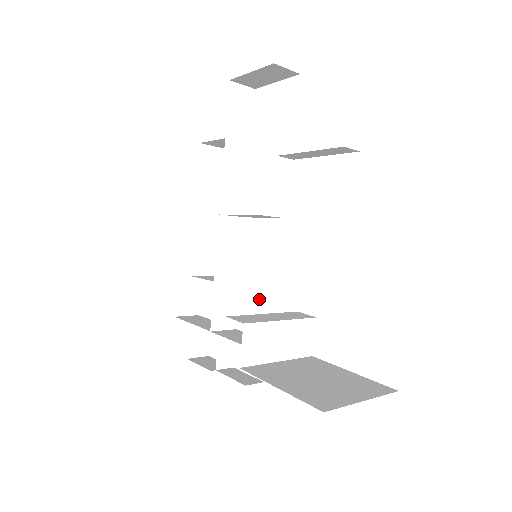
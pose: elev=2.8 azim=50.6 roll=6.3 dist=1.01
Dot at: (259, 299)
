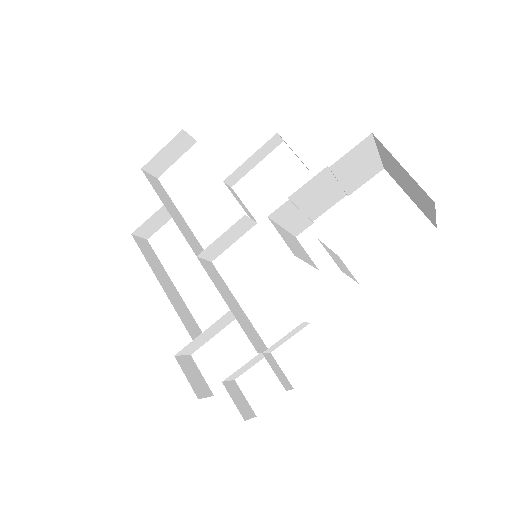
Dot at: (298, 252)
